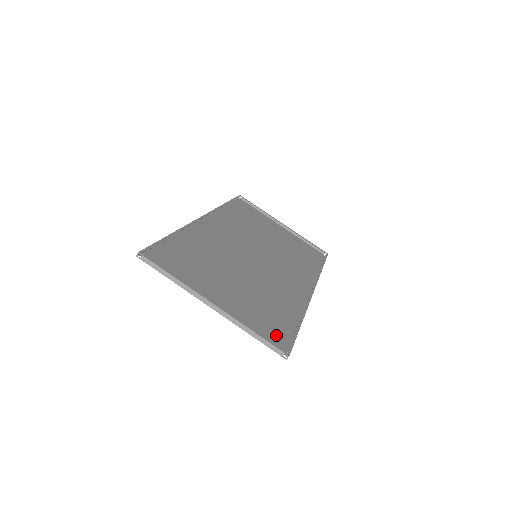
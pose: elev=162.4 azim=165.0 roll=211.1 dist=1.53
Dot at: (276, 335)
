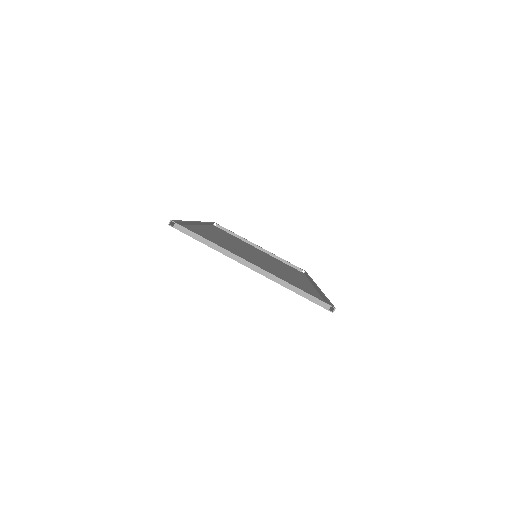
Dot at: occluded
